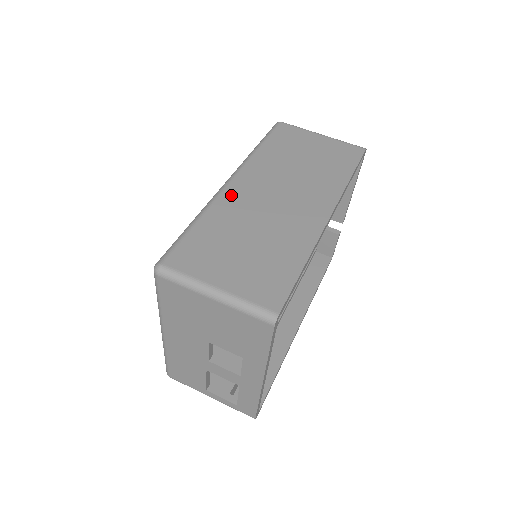
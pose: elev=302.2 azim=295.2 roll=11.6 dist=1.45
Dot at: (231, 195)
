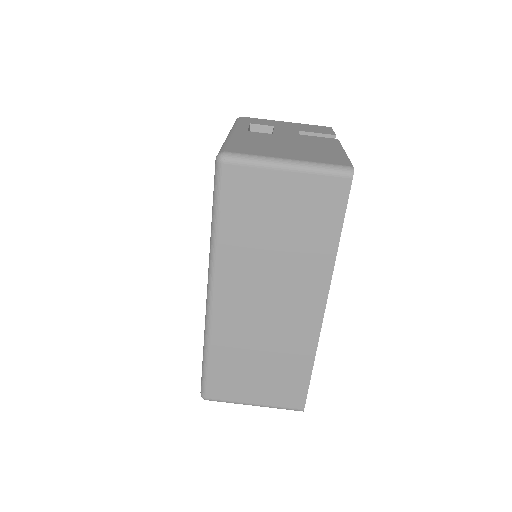
Dot at: (222, 317)
